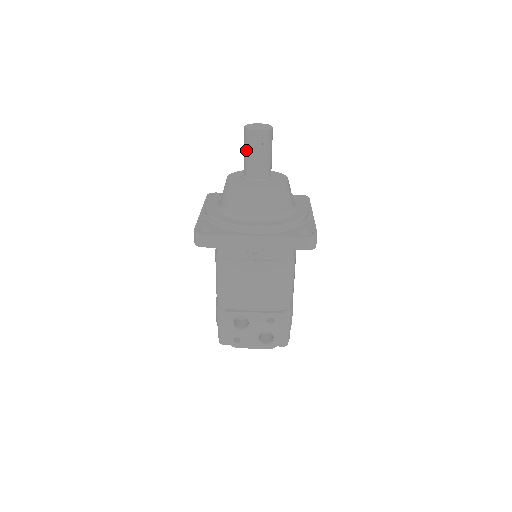
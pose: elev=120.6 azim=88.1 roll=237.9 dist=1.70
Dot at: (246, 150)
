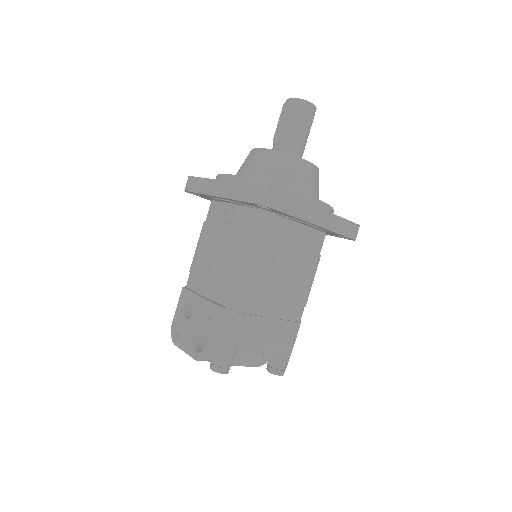
Dot at: occluded
